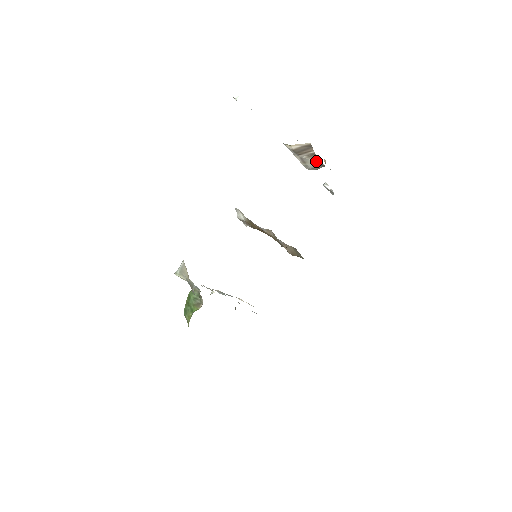
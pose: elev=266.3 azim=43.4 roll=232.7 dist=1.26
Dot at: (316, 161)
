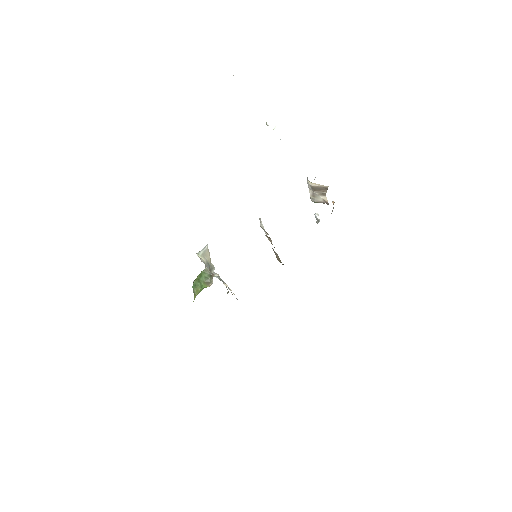
Dot at: (324, 199)
